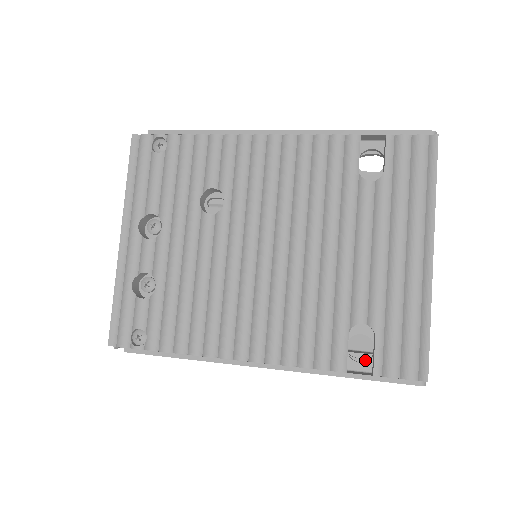
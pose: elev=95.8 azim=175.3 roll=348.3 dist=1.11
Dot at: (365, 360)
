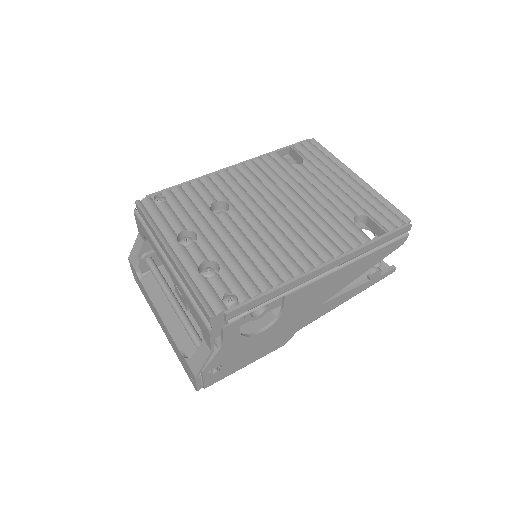
Dot at: occluded
